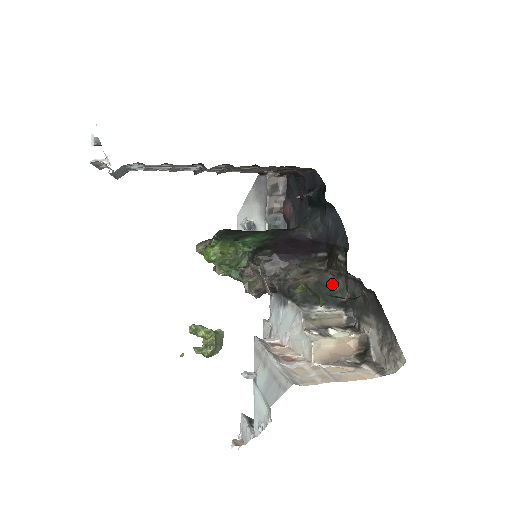
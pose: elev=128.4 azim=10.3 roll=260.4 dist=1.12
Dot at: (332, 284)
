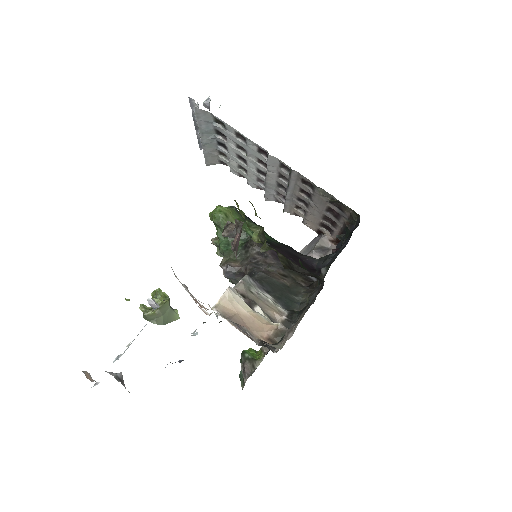
Dot at: (299, 295)
